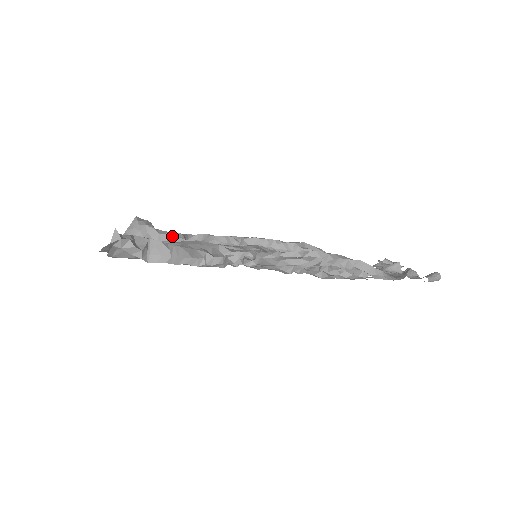
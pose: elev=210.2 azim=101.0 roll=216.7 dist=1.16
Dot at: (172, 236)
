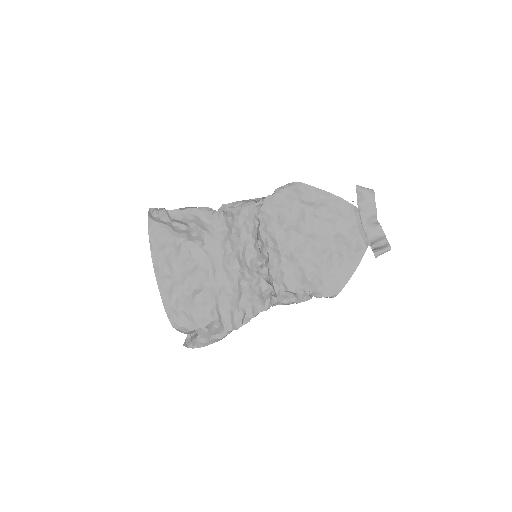
Dot at: occluded
